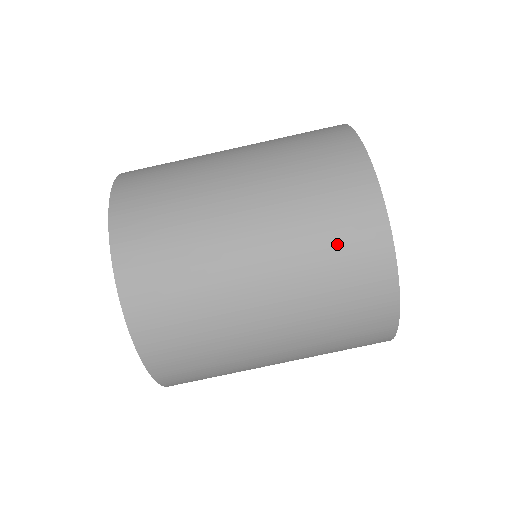
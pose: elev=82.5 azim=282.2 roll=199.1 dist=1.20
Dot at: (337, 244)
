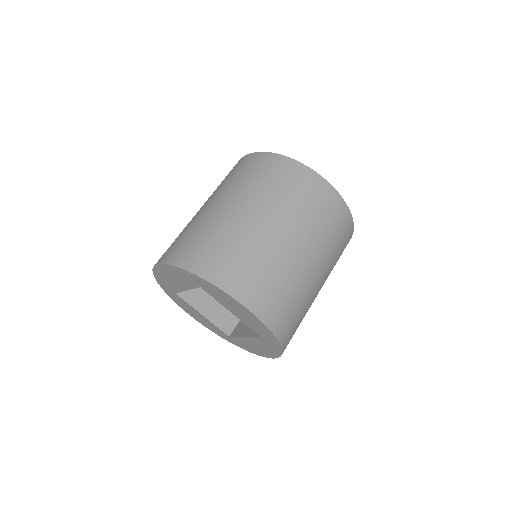
Dot at: (235, 173)
